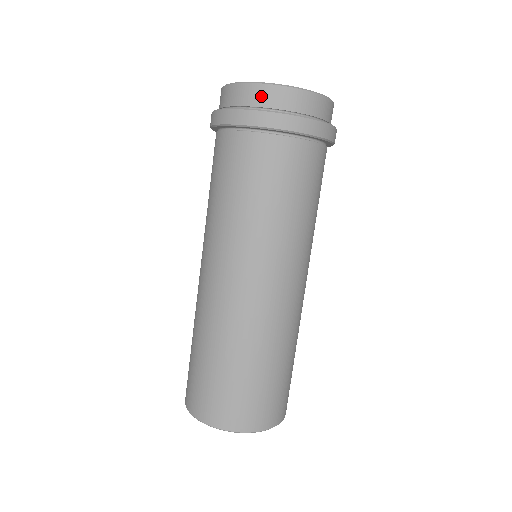
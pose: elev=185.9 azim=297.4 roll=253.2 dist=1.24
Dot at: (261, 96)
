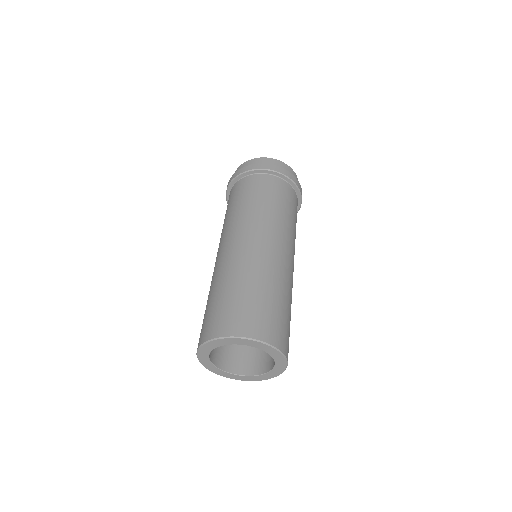
Dot at: (262, 161)
